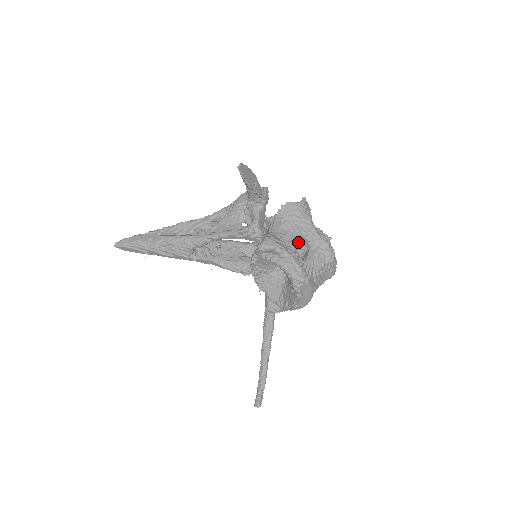
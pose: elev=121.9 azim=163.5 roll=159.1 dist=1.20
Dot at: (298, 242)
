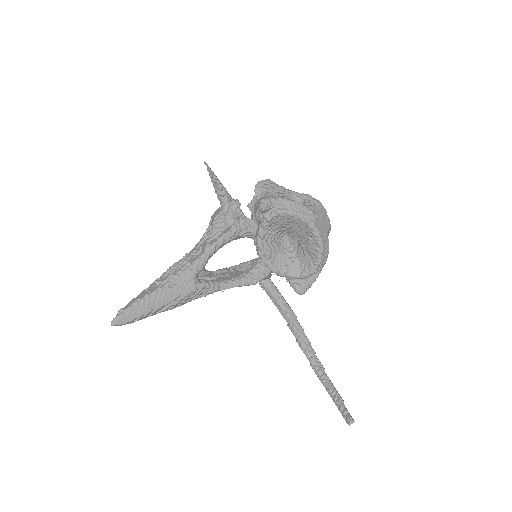
Dot at: occluded
